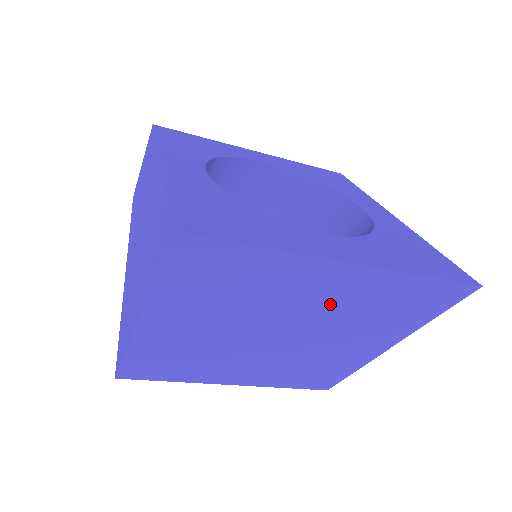
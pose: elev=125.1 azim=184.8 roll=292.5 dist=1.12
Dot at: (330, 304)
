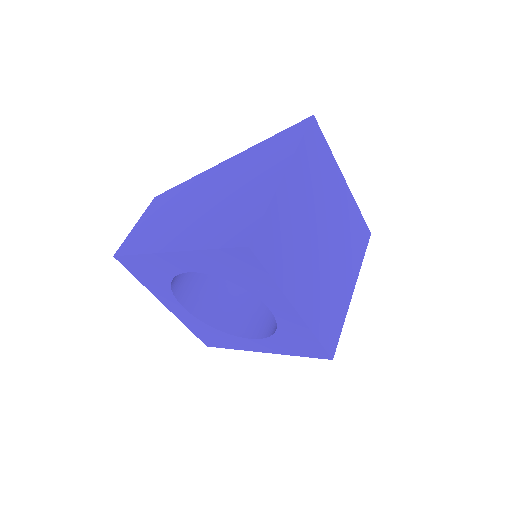
Dot at: (340, 213)
